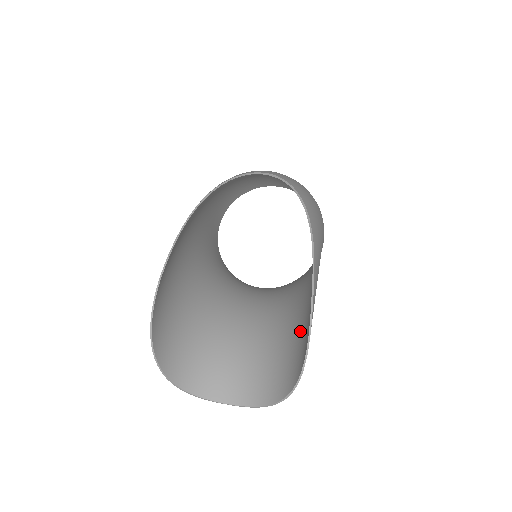
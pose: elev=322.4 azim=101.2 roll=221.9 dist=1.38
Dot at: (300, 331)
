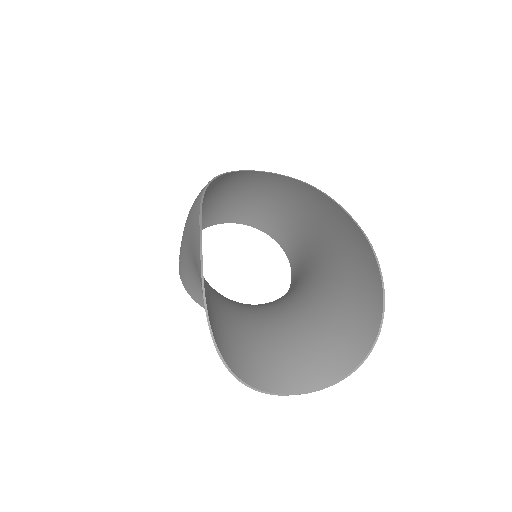
Dot at: (350, 291)
